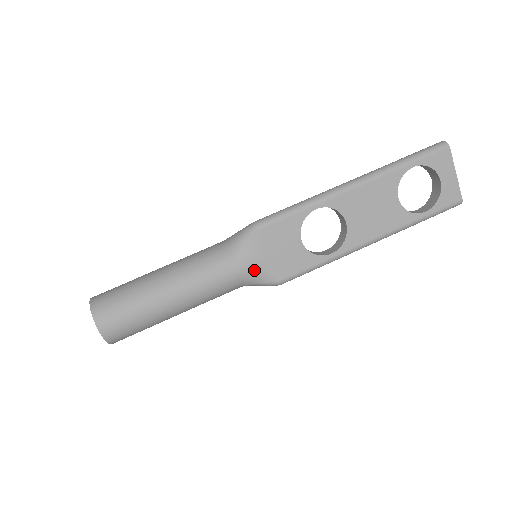
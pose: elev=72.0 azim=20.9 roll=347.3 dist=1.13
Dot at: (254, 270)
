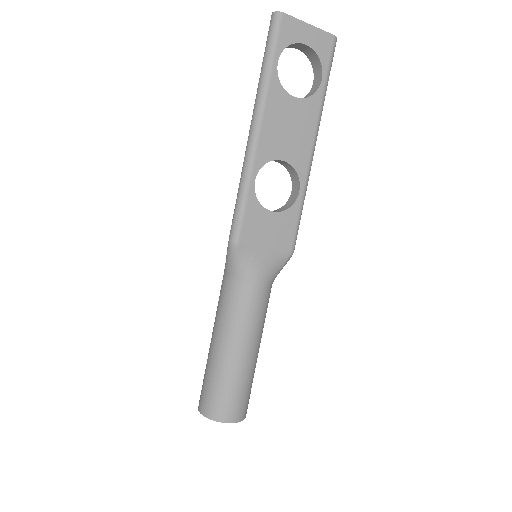
Dot at: (268, 268)
